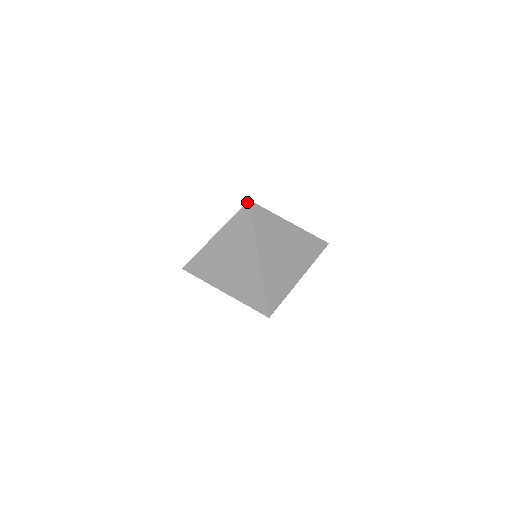
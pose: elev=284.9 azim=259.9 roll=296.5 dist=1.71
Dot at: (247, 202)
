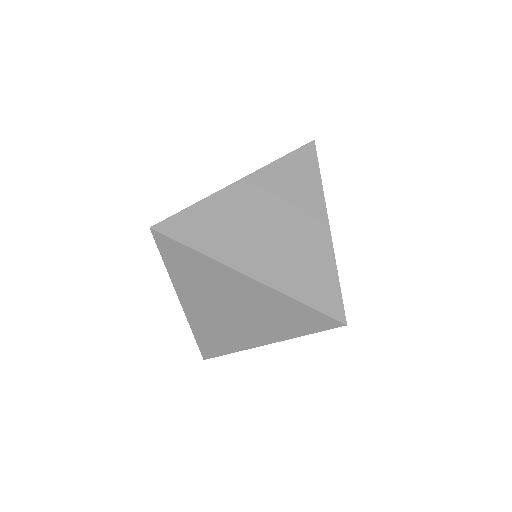
Dot at: occluded
